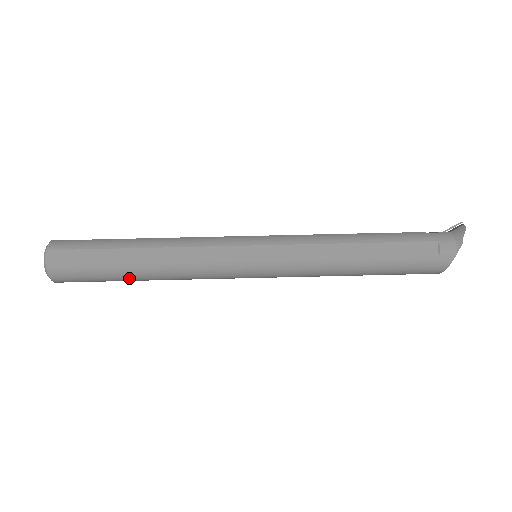
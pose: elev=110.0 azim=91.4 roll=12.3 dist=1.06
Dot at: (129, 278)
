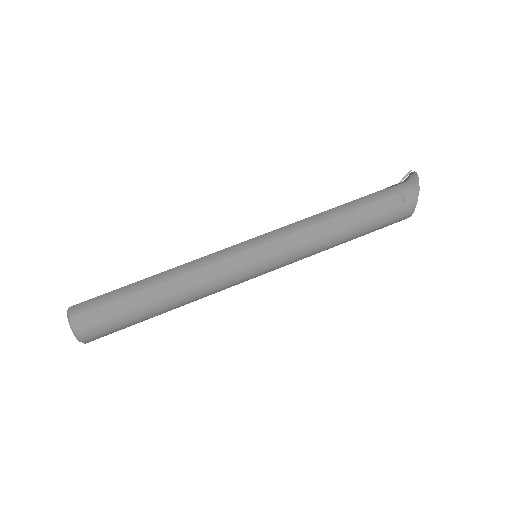
Dot at: (154, 315)
